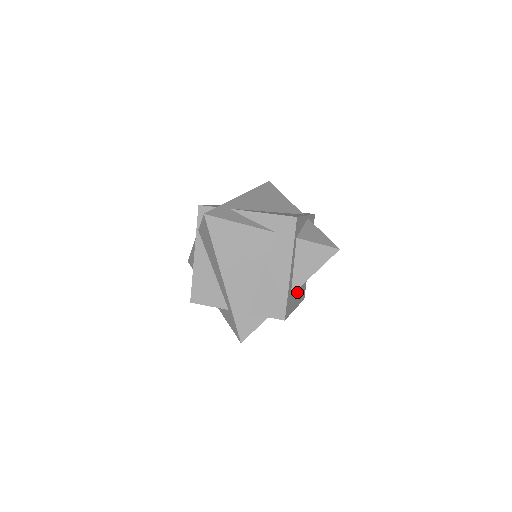
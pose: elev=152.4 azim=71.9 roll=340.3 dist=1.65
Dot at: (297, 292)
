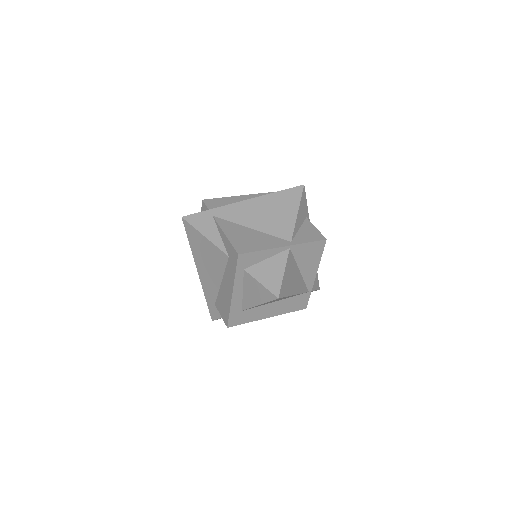
Dot at: (270, 306)
